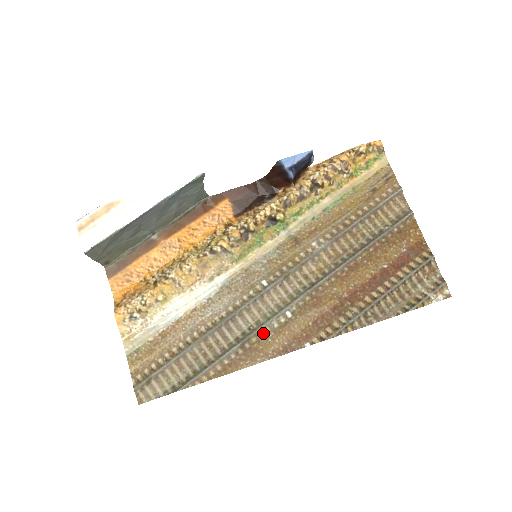
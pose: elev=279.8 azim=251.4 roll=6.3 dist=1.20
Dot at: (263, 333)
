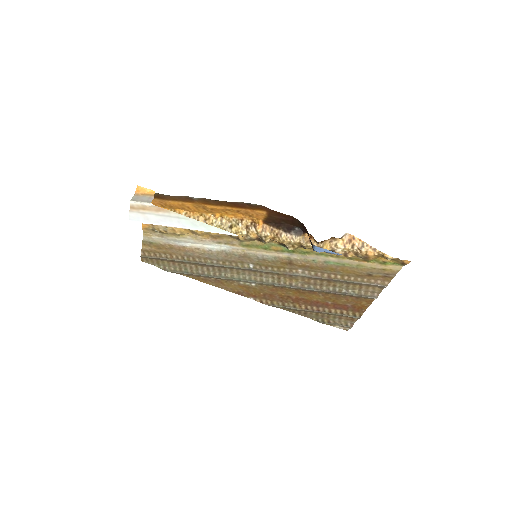
Dot at: (232, 281)
